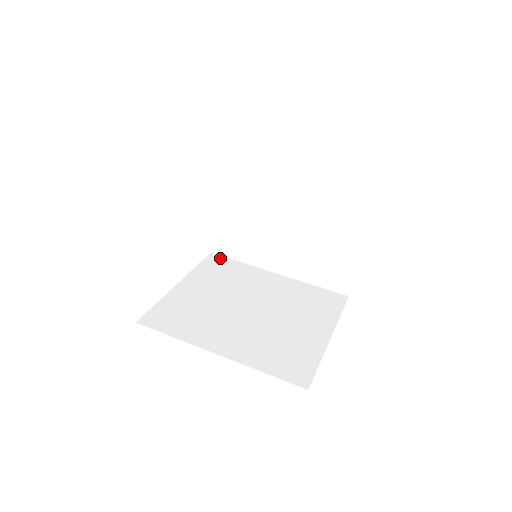
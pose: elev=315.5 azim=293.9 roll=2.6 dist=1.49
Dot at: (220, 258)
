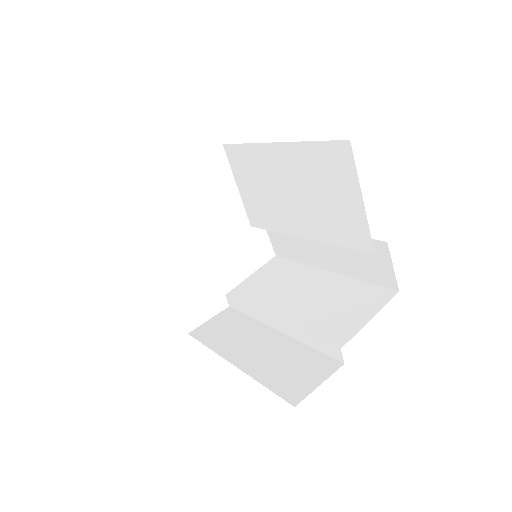
Dot at: occluded
